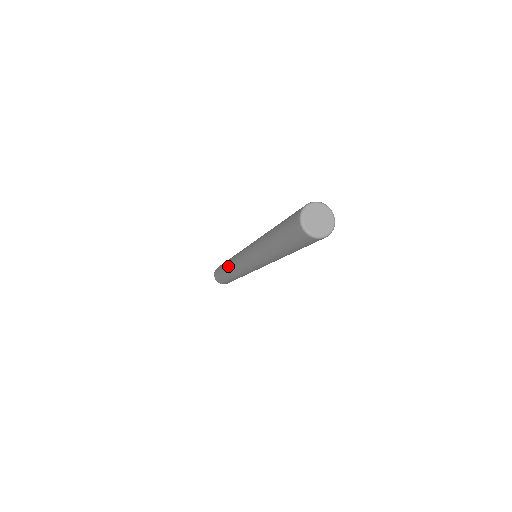
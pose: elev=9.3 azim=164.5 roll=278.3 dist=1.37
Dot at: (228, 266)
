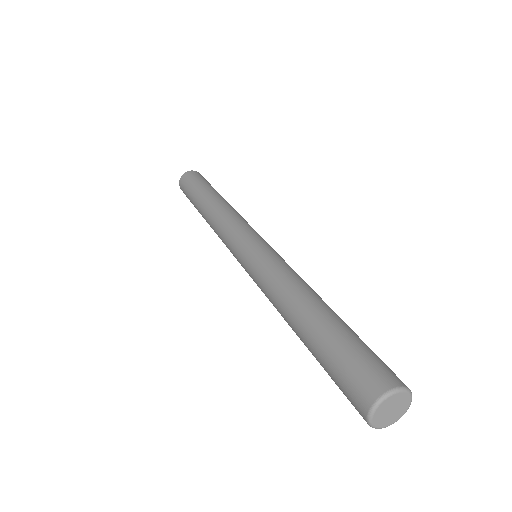
Dot at: (208, 220)
